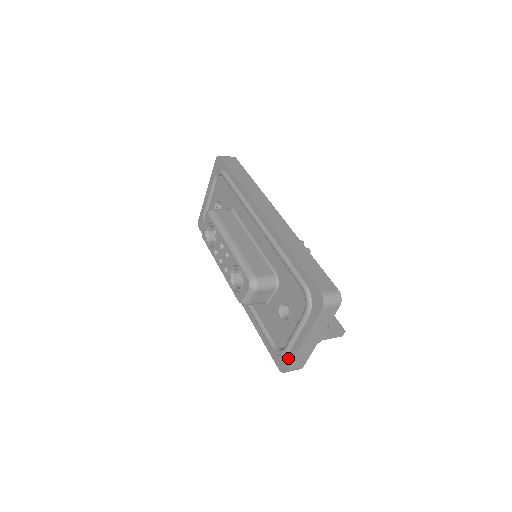
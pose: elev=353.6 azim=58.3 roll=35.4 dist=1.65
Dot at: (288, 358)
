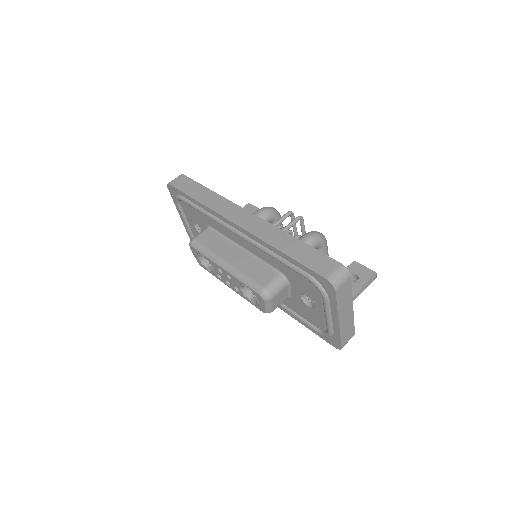
Dot at: (336, 337)
